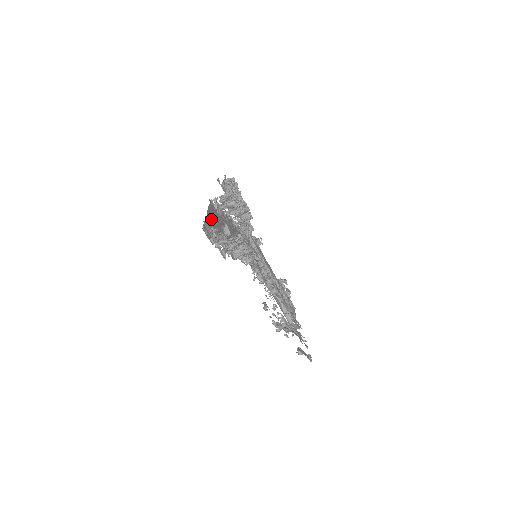
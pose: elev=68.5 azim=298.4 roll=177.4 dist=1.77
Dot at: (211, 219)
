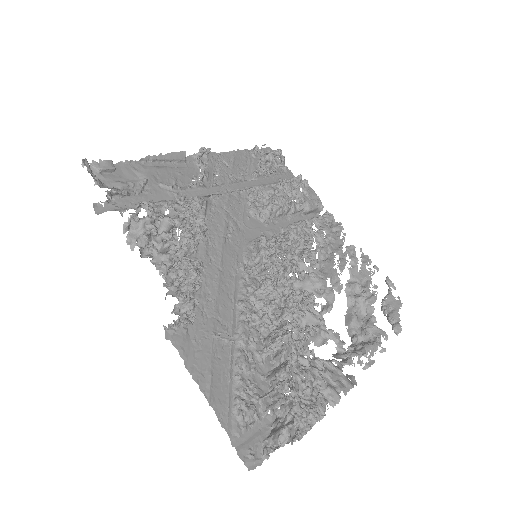
Dot at: (215, 390)
